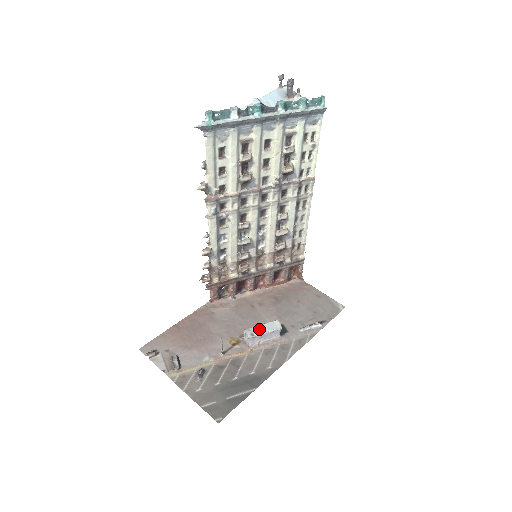
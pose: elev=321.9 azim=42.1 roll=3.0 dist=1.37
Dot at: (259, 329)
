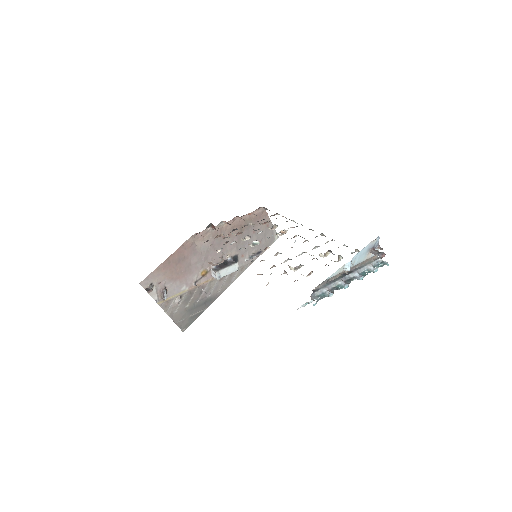
Dot at: (225, 272)
